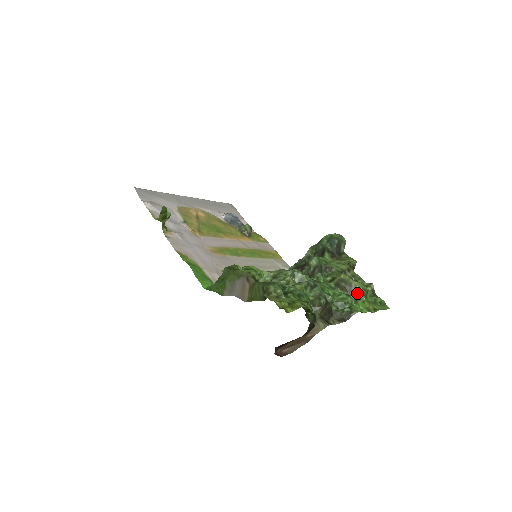
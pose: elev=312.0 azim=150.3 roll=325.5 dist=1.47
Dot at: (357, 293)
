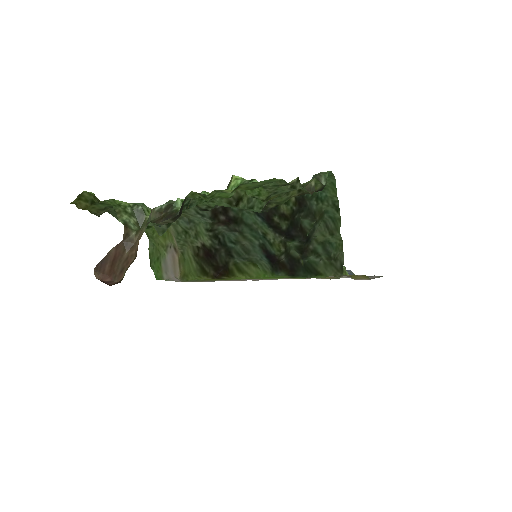
Dot at: (232, 187)
